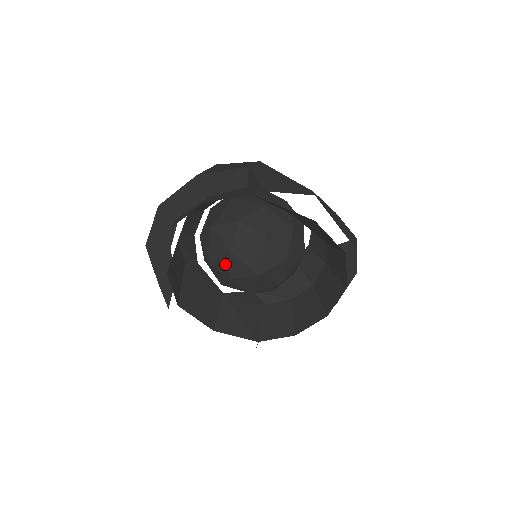
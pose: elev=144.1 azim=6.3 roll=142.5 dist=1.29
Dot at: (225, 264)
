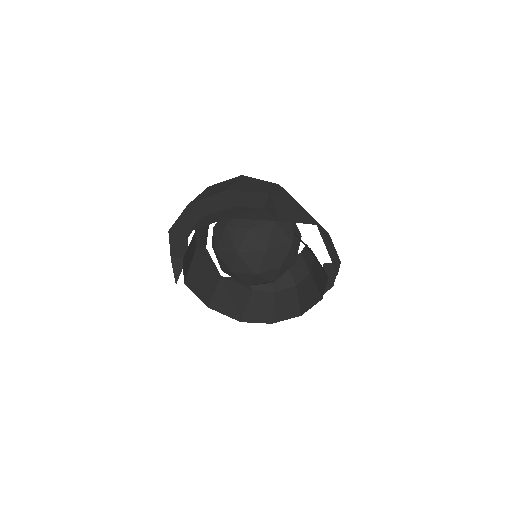
Dot at: (230, 259)
